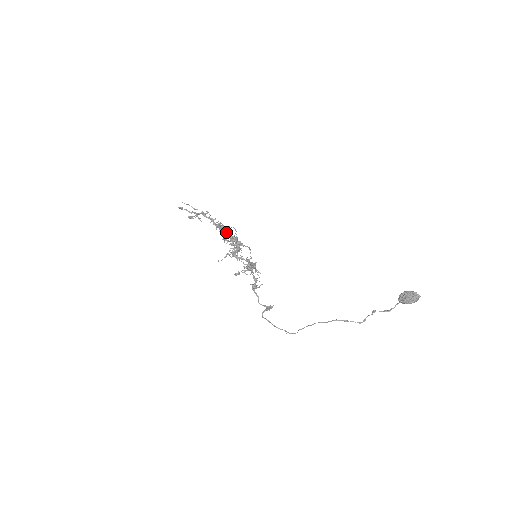
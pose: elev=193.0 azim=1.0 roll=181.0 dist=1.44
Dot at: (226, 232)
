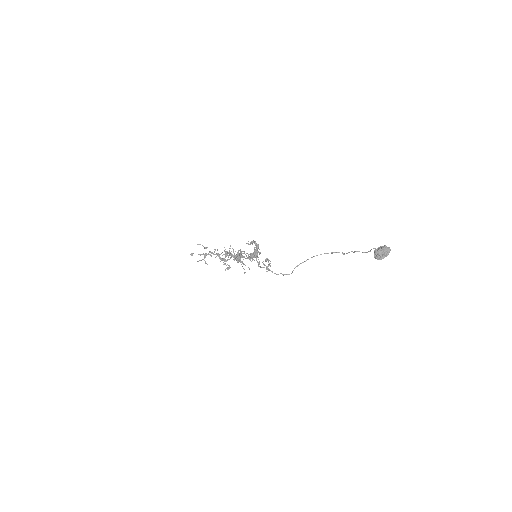
Dot at: (231, 253)
